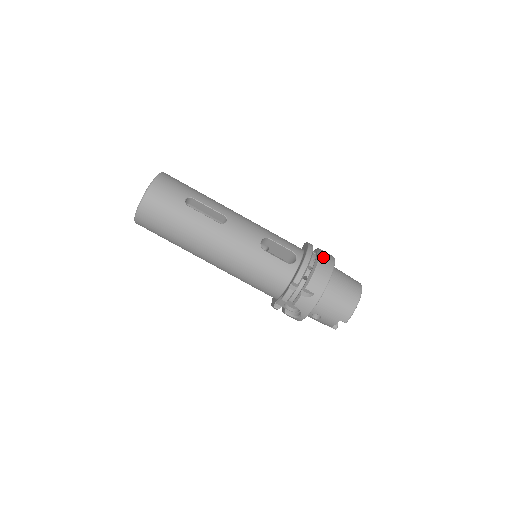
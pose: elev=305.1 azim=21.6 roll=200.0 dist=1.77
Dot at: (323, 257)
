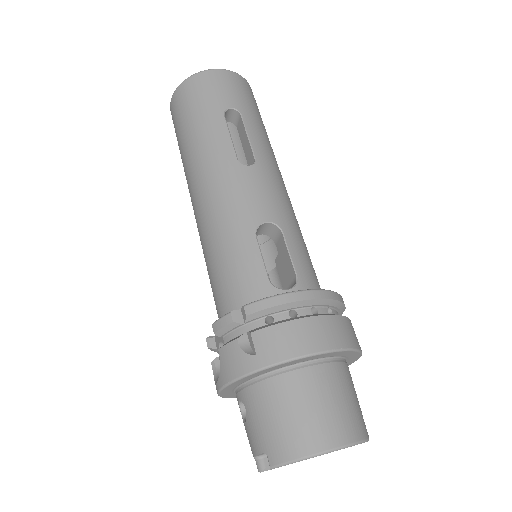
Dot at: (332, 322)
